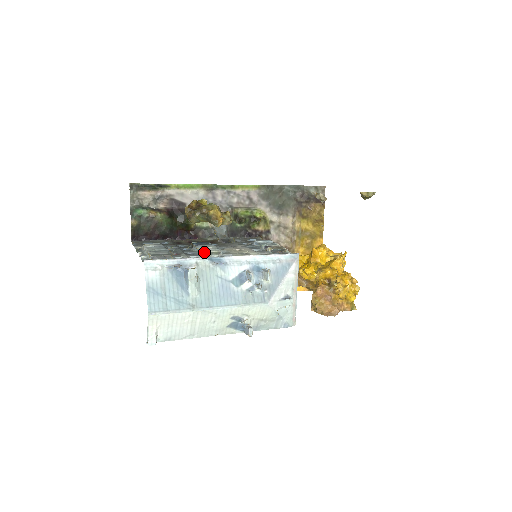
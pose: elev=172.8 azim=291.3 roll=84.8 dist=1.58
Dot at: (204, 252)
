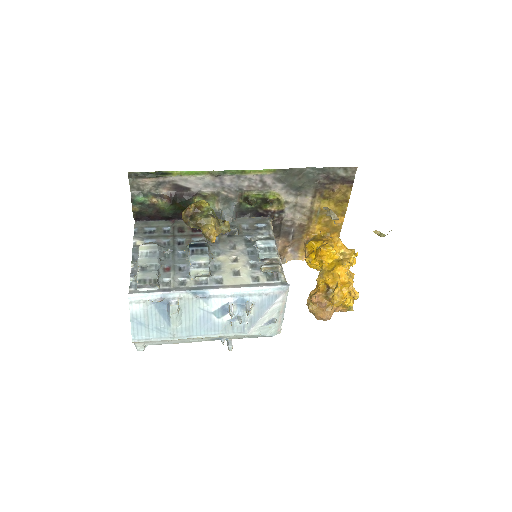
Dot at: (192, 276)
